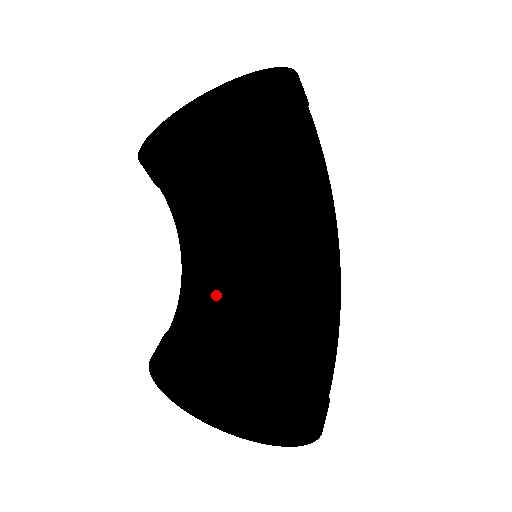
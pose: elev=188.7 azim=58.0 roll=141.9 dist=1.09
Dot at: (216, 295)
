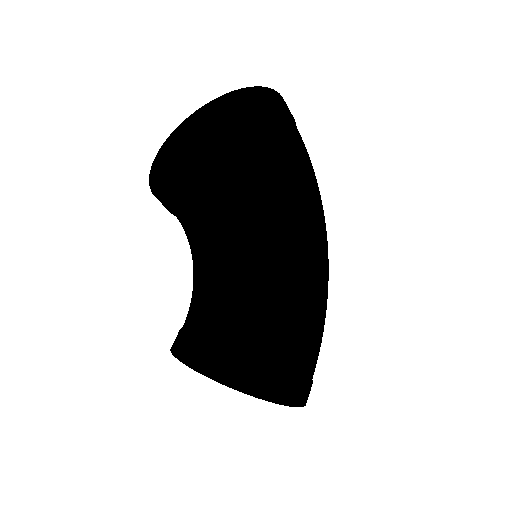
Dot at: (220, 304)
